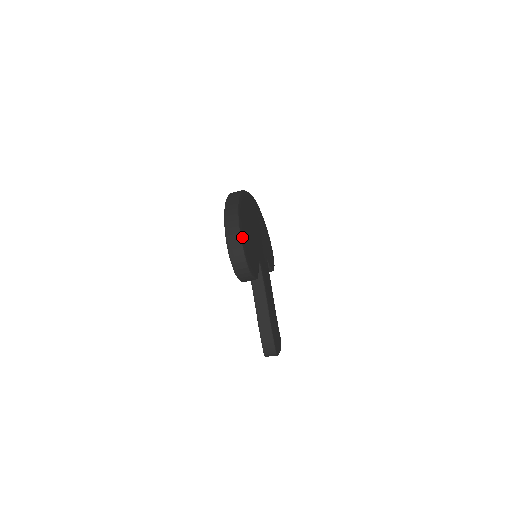
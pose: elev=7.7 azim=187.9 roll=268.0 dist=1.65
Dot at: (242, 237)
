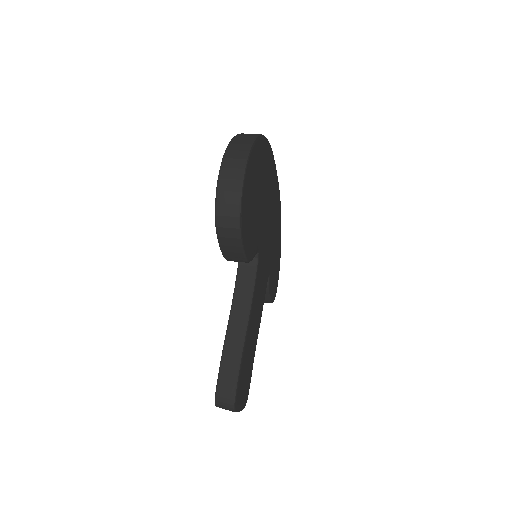
Dot at: (248, 170)
